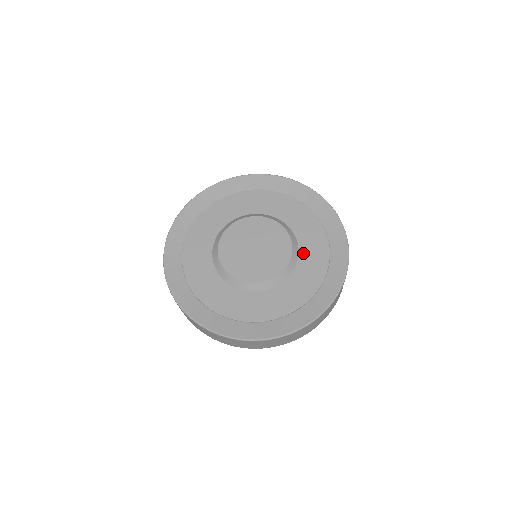
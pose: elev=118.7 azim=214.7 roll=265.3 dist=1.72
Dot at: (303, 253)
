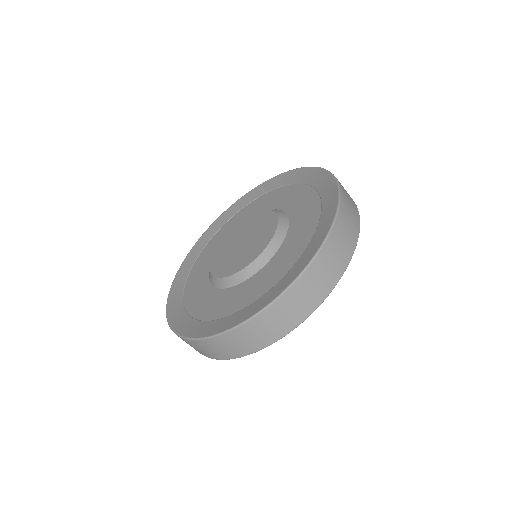
Dot at: (292, 214)
